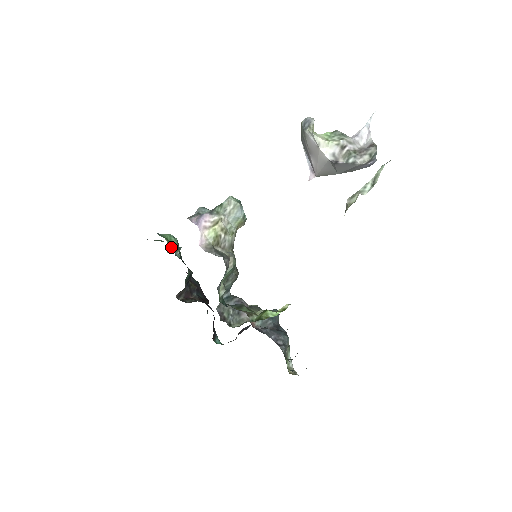
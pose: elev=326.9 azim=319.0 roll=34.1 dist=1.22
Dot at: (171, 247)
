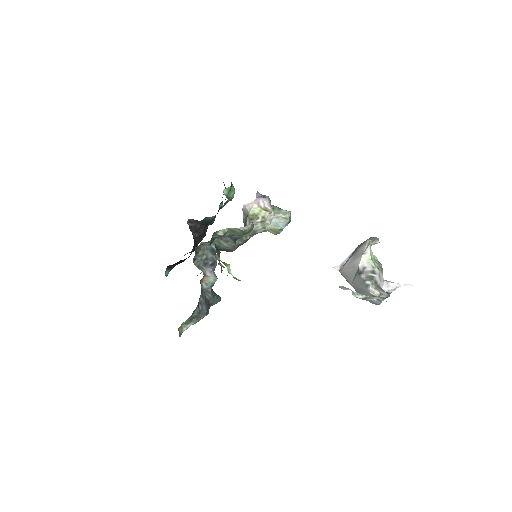
Dot at: (228, 192)
